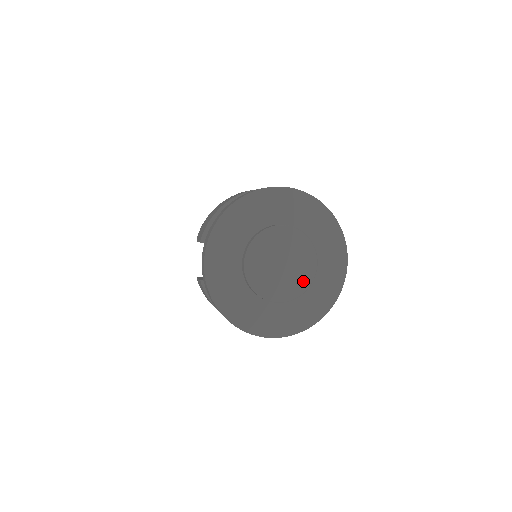
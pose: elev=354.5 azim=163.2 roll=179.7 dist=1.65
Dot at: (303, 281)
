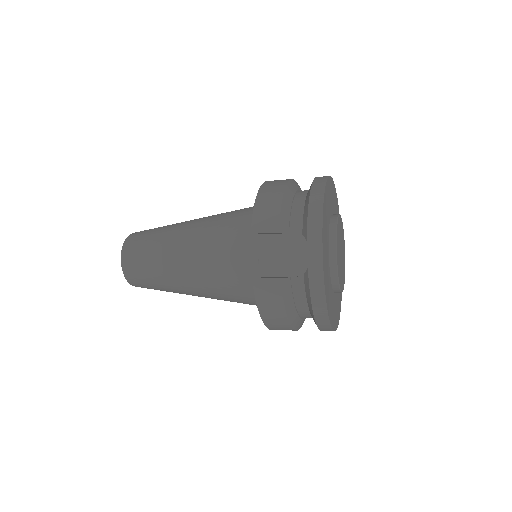
Dot at: (344, 270)
